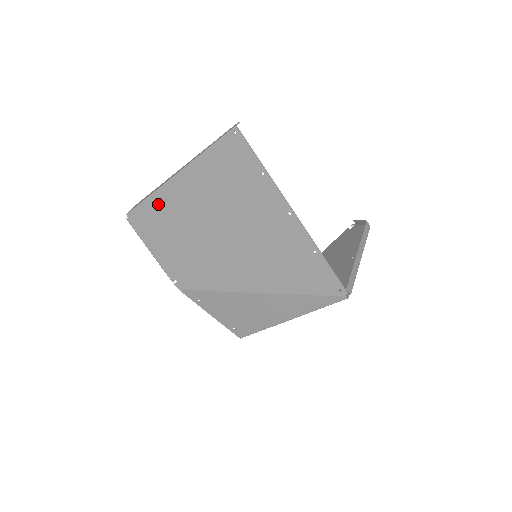
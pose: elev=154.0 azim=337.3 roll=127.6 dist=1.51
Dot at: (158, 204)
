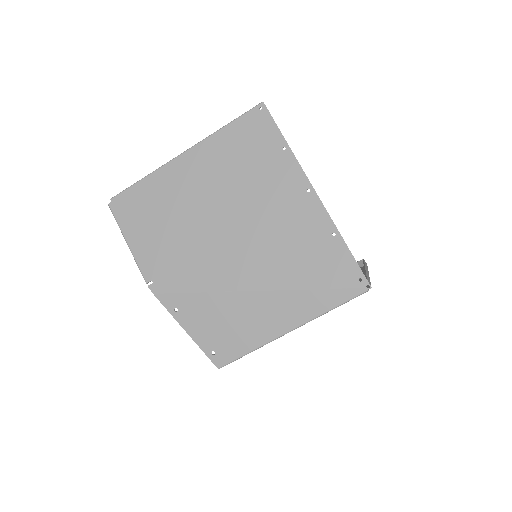
Dot at: (154, 185)
